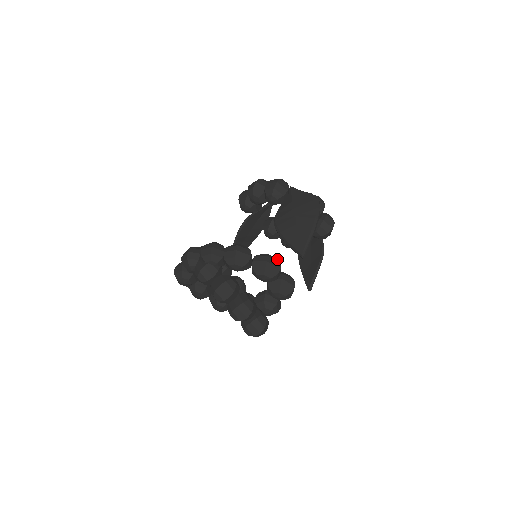
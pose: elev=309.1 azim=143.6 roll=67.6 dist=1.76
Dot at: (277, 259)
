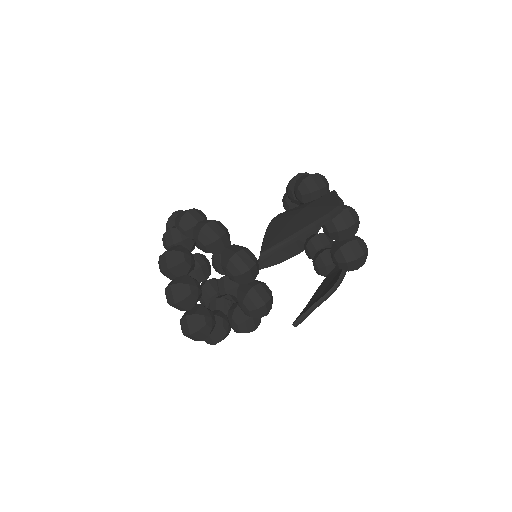
Dot at: (255, 259)
